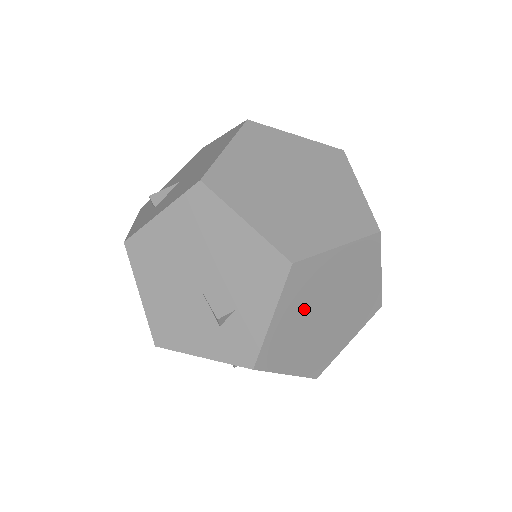
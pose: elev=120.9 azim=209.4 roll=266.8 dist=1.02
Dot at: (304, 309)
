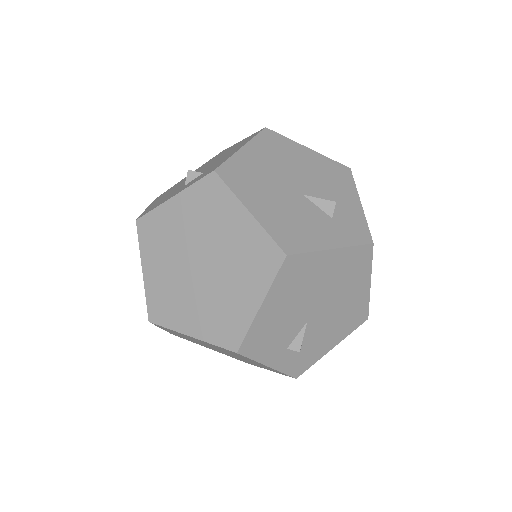
Dot at: occluded
